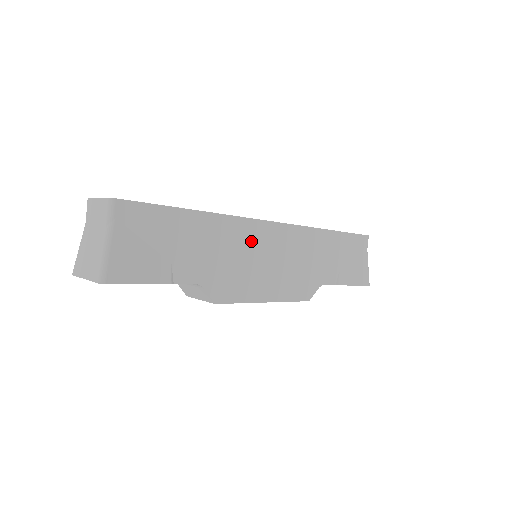
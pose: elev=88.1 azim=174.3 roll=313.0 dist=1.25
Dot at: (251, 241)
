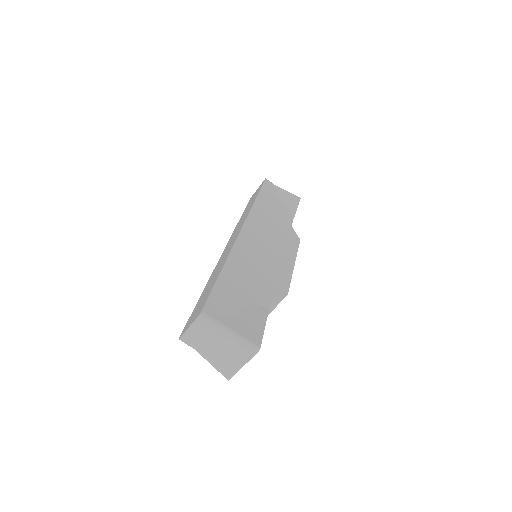
Dot at: (251, 249)
